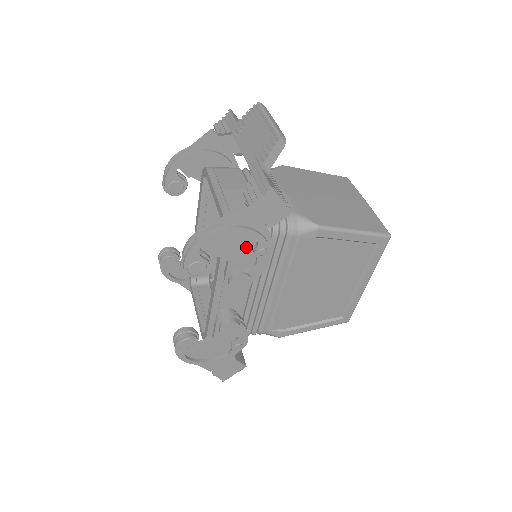
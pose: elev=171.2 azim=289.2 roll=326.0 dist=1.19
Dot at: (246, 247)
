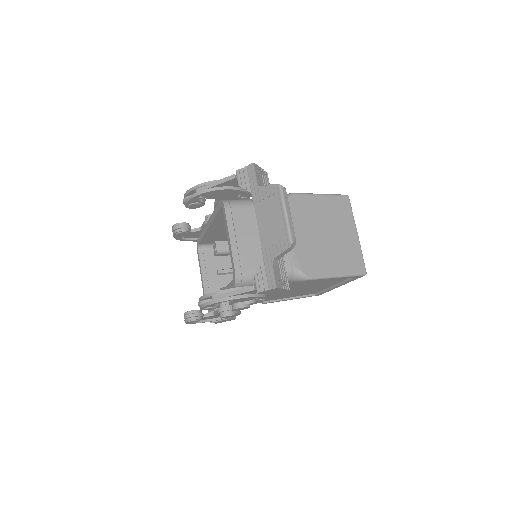
Dot at: occluded
